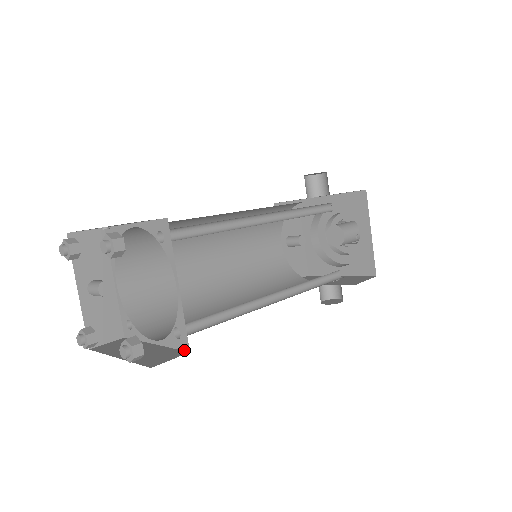
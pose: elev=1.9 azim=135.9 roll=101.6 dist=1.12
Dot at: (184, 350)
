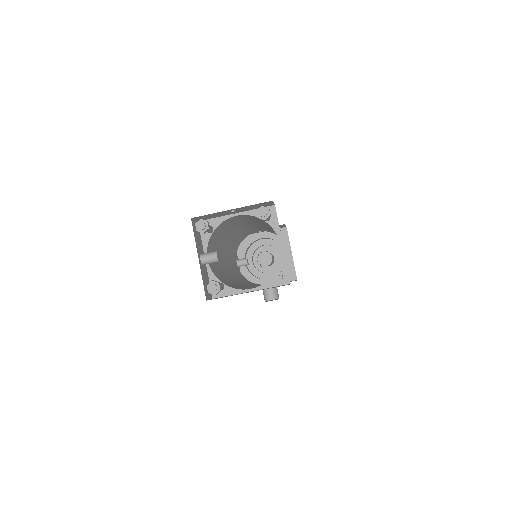
Dot at: (285, 284)
